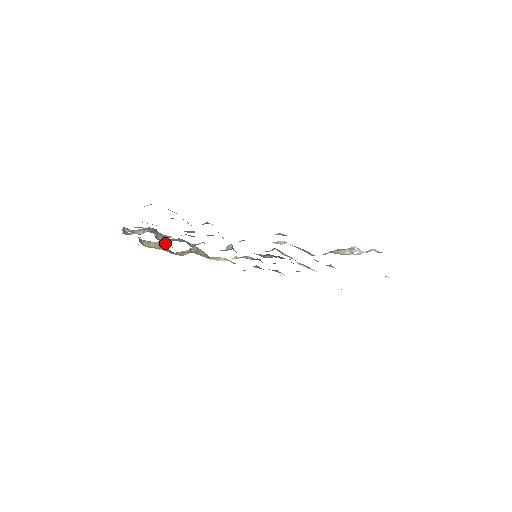
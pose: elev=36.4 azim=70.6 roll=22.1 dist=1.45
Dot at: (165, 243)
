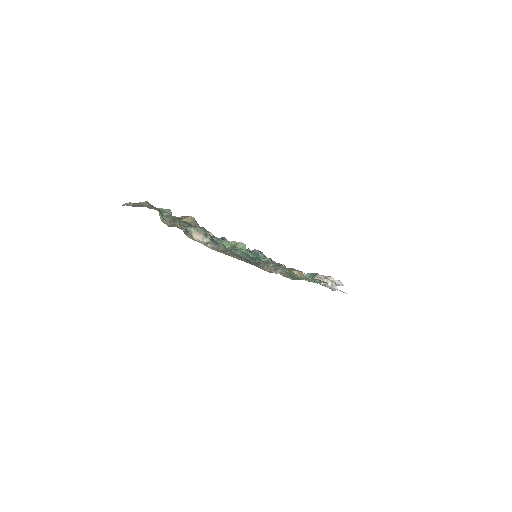
Dot at: occluded
